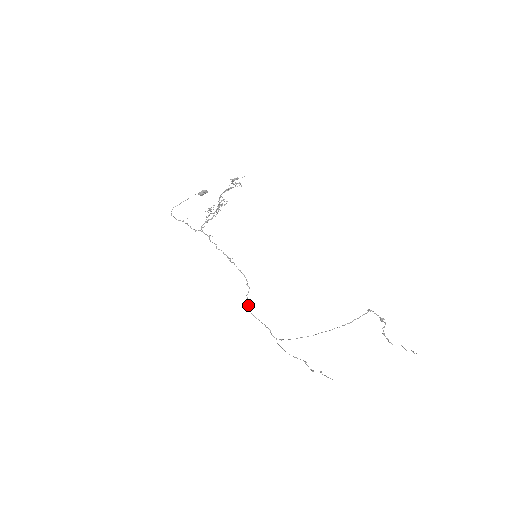
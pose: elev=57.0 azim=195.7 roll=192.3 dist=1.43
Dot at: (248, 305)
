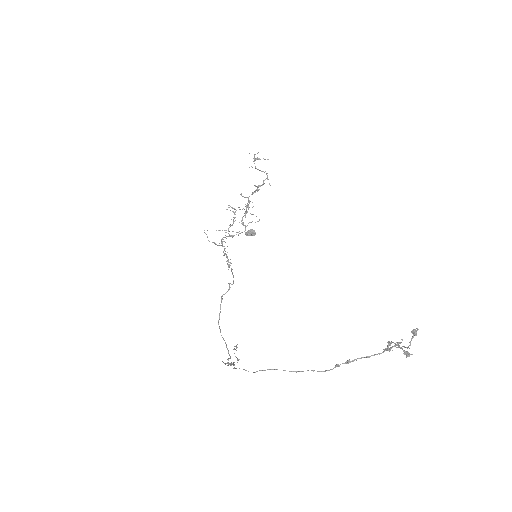
Dot at: occluded
